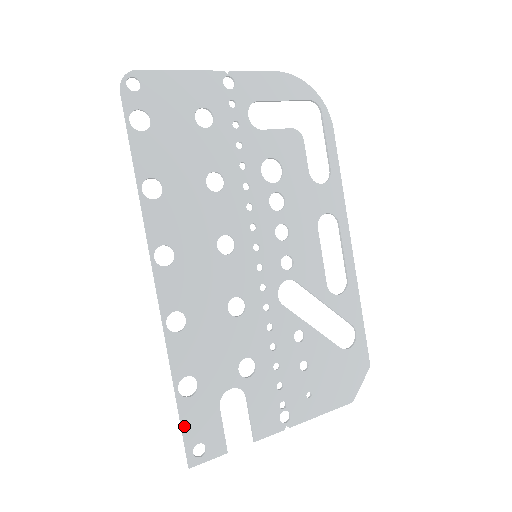
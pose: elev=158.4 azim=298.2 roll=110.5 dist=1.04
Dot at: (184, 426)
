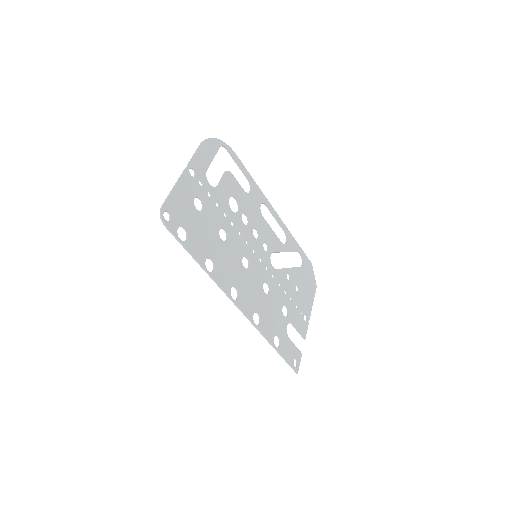
Dot at: (286, 359)
